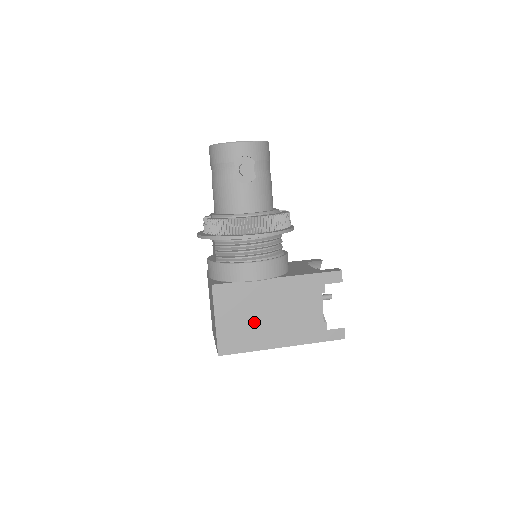
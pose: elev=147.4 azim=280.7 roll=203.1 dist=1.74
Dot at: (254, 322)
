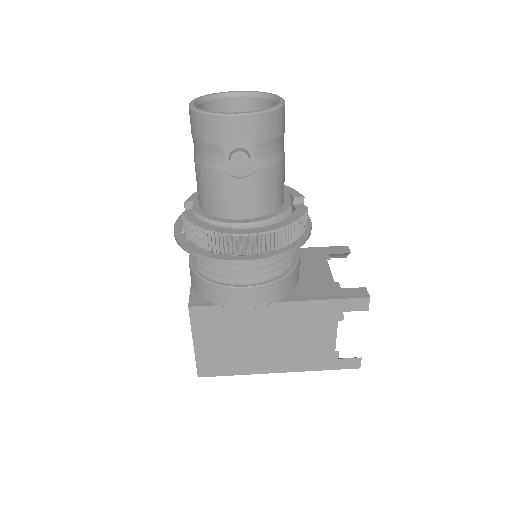
Dot at: (244, 347)
